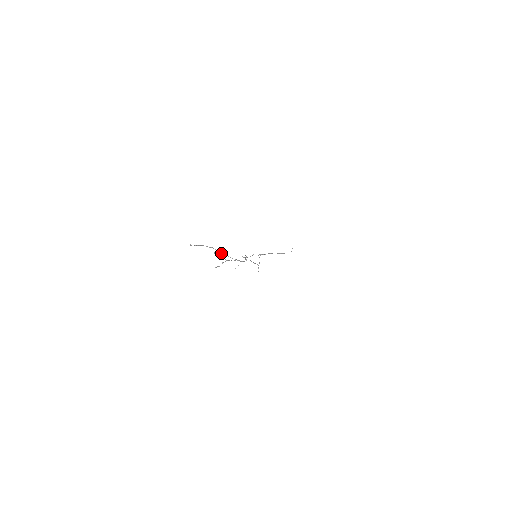
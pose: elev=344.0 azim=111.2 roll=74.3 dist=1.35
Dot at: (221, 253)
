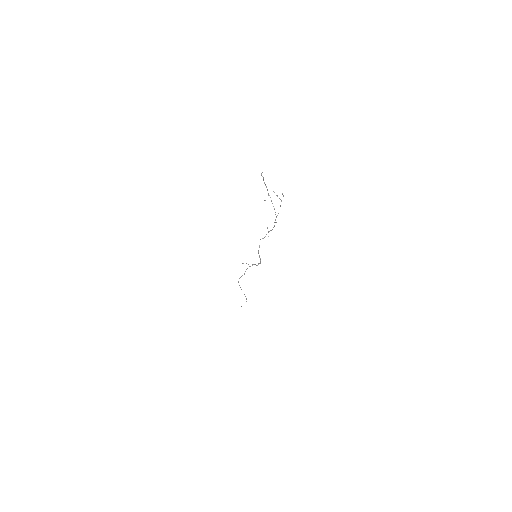
Dot at: occluded
